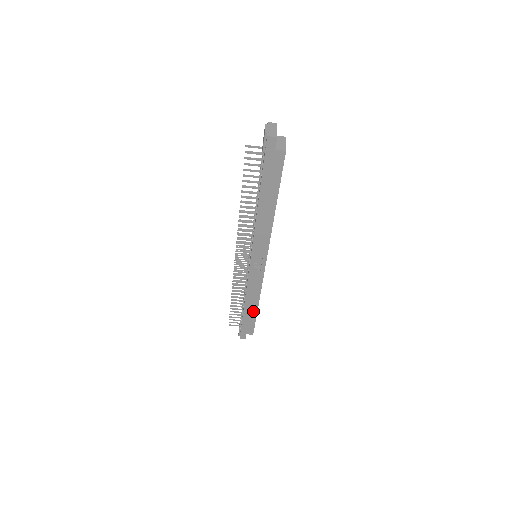
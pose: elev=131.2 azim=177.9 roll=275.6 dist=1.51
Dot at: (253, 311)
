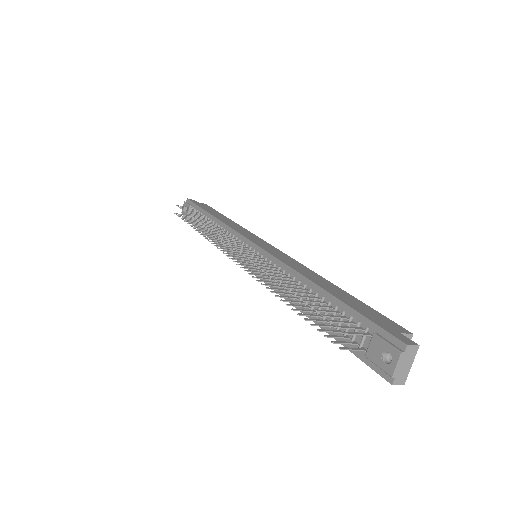
Dot at: occluded
